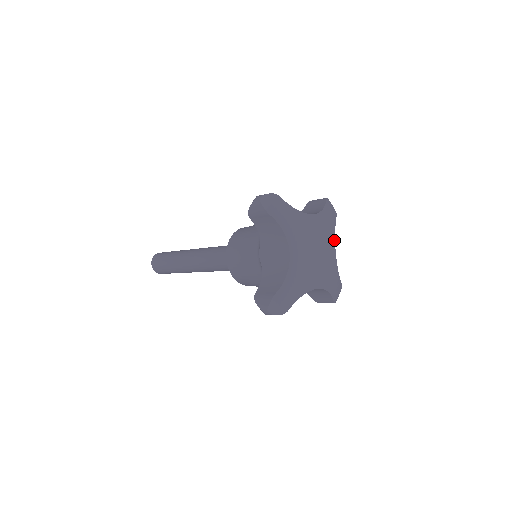
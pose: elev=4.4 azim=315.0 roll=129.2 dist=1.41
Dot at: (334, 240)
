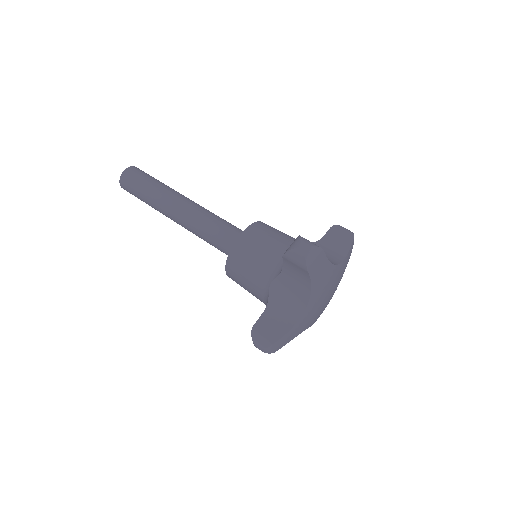
Dot at: occluded
